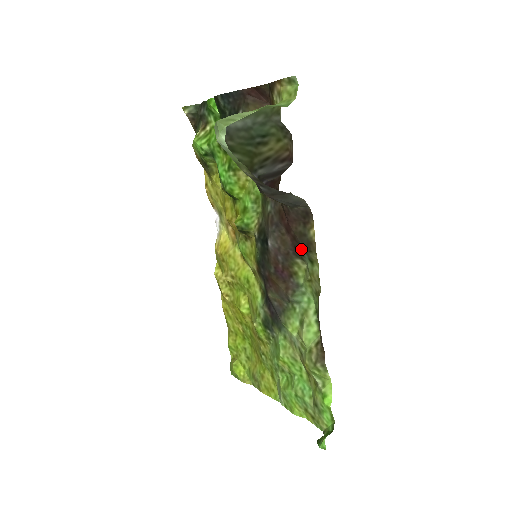
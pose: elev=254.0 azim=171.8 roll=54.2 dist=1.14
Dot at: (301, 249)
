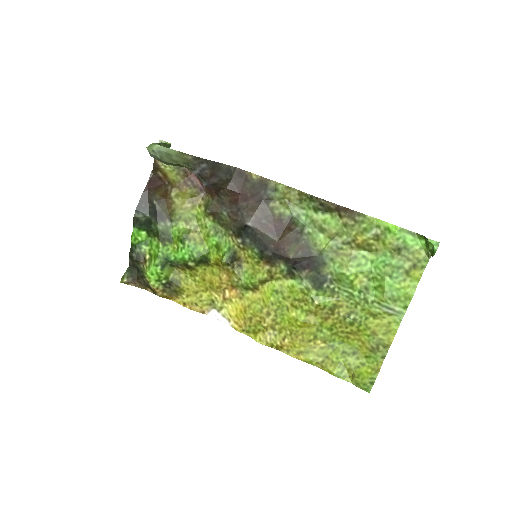
Dot at: (263, 193)
